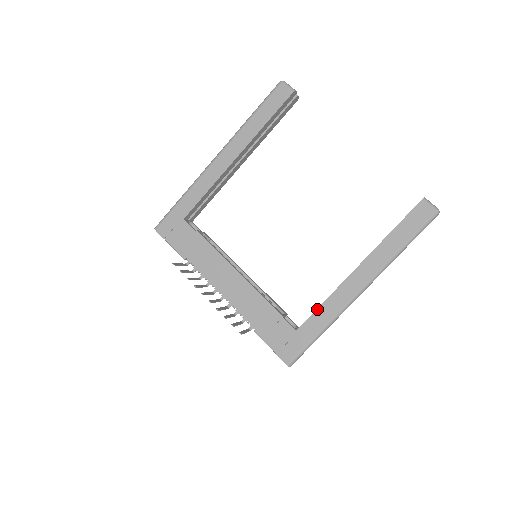
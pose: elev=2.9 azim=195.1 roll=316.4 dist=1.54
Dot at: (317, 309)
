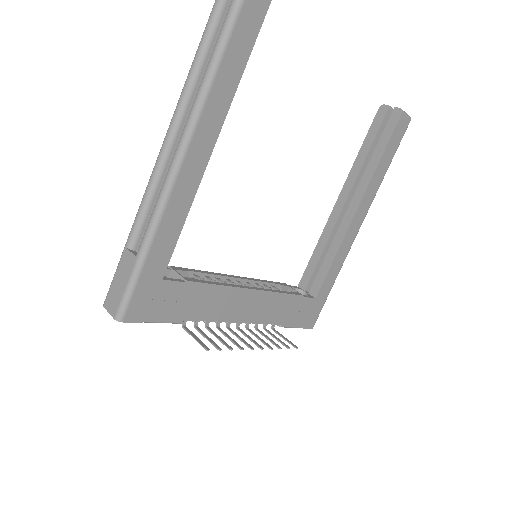
Dot at: (330, 268)
